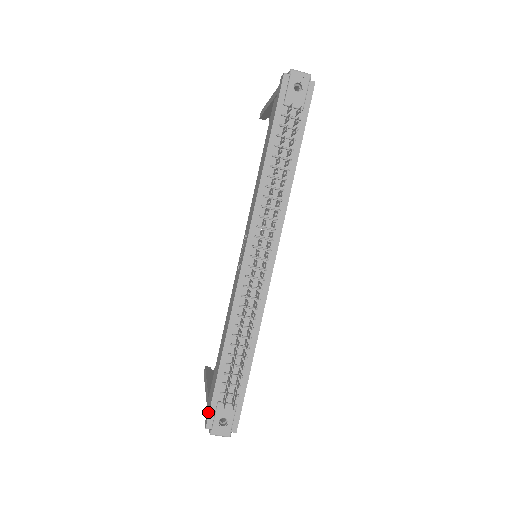
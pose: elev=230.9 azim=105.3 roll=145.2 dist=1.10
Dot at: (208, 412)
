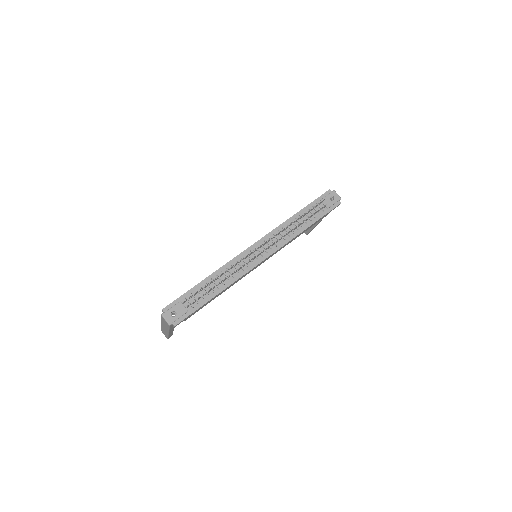
Dot at: (170, 303)
